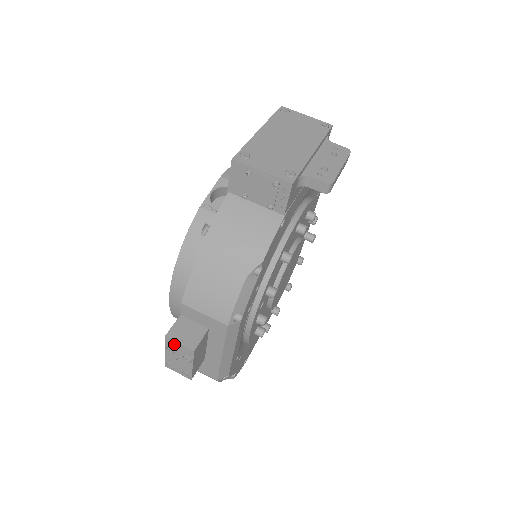
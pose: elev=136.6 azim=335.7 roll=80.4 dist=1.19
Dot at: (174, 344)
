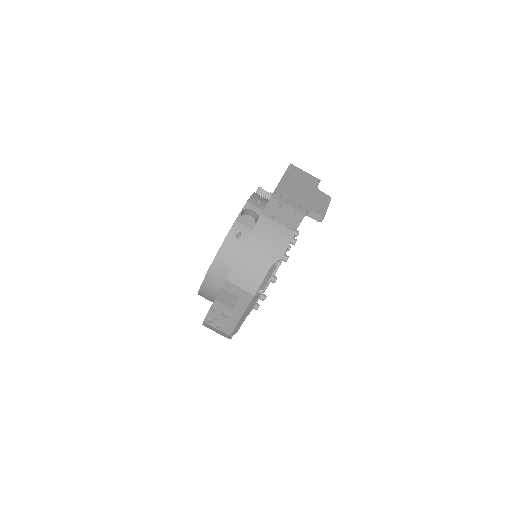
Dot at: (219, 305)
